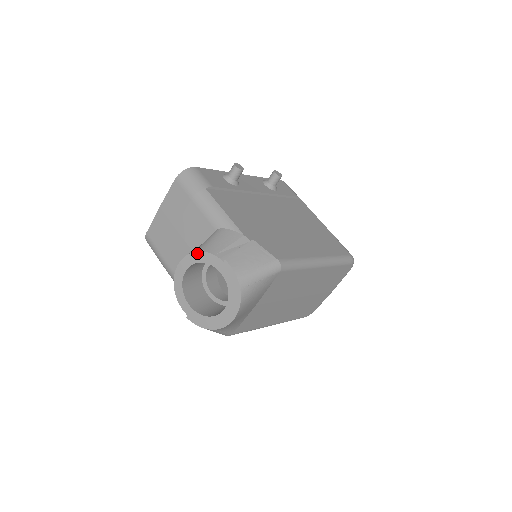
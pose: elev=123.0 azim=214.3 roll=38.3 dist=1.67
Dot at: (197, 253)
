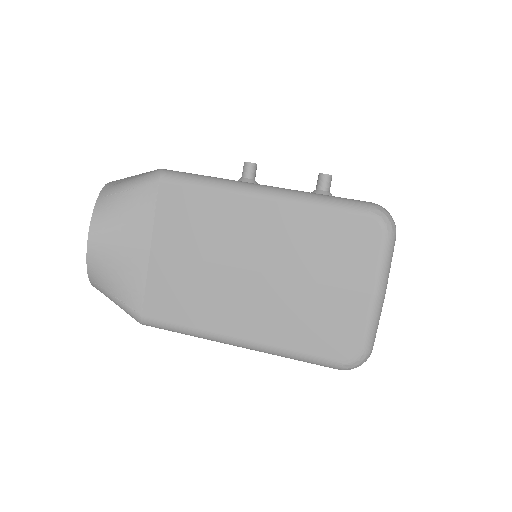
Dot at: occluded
